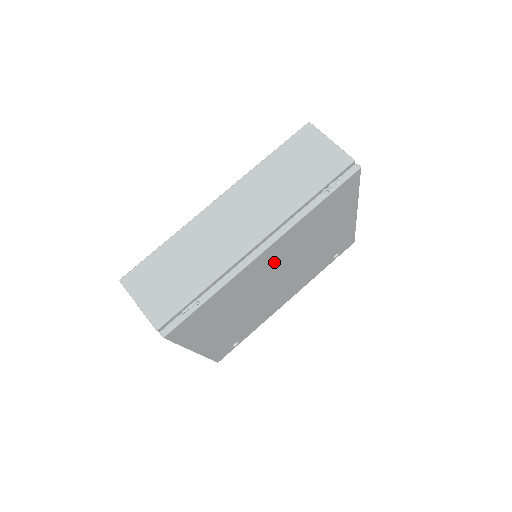
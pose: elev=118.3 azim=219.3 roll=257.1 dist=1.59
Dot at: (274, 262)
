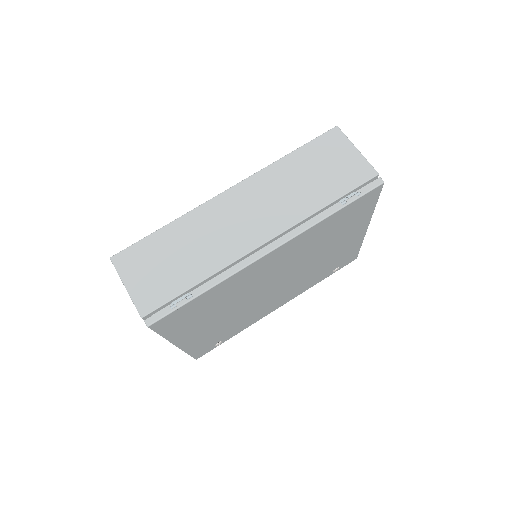
Dot at: (276, 266)
